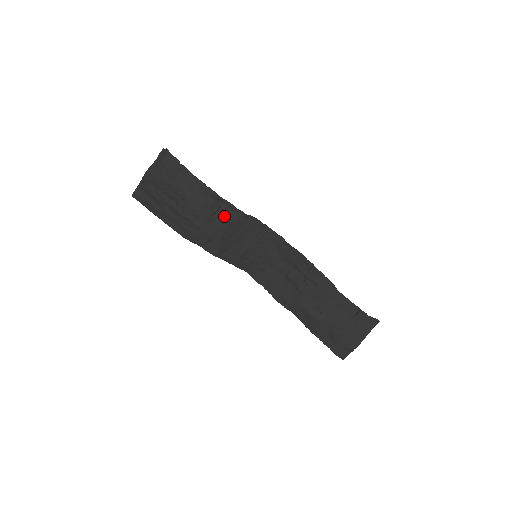
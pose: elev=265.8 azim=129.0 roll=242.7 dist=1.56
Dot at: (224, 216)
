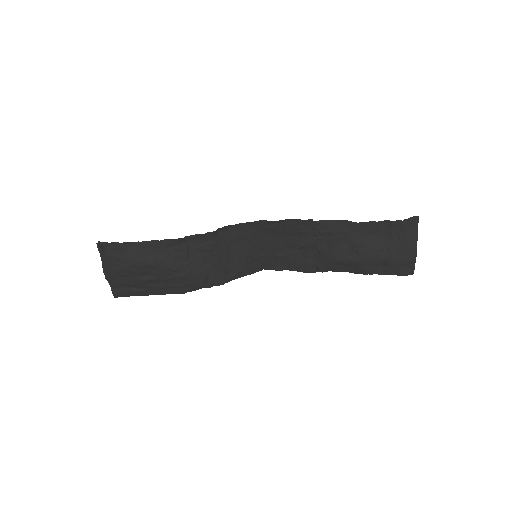
Dot at: (198, 249)
